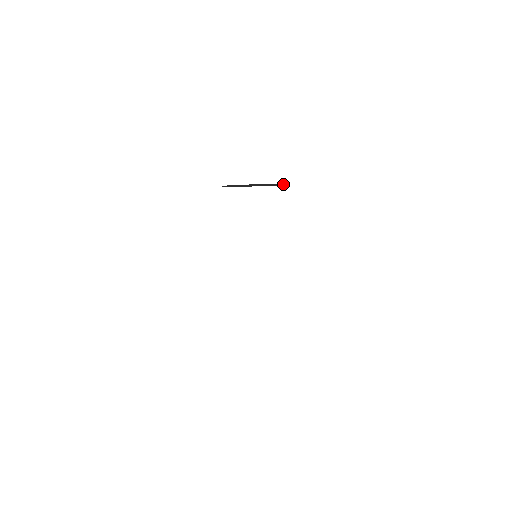
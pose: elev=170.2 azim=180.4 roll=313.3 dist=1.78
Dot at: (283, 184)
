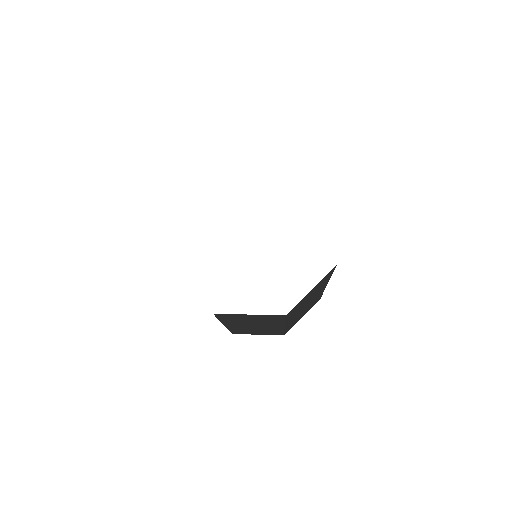
Dot at: occluded
